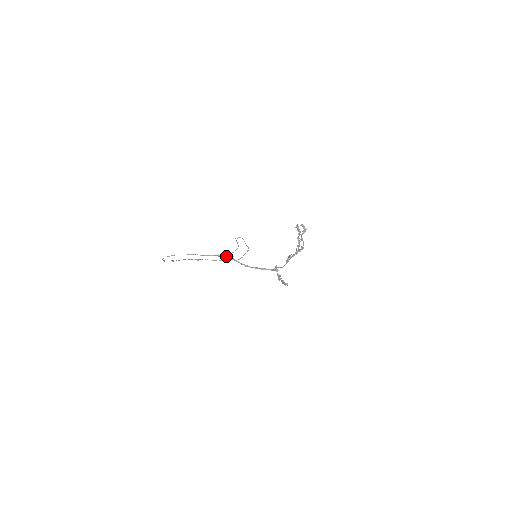
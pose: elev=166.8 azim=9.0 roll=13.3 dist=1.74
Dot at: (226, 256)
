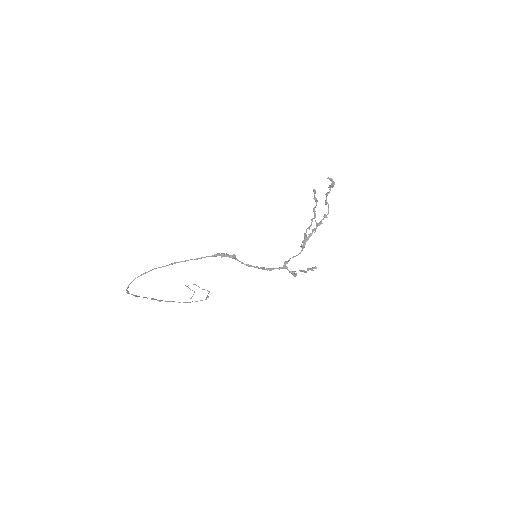
Dot at: (226, 254)
